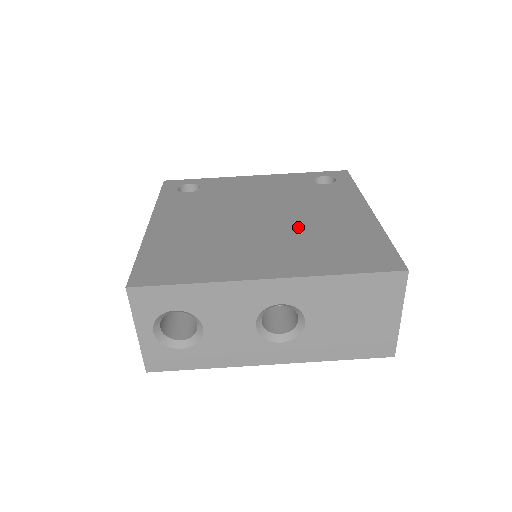
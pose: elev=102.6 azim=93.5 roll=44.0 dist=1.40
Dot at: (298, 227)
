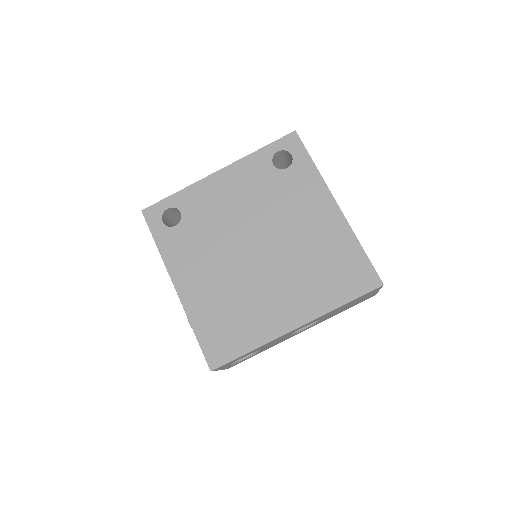
Dot at: (291, 253)
